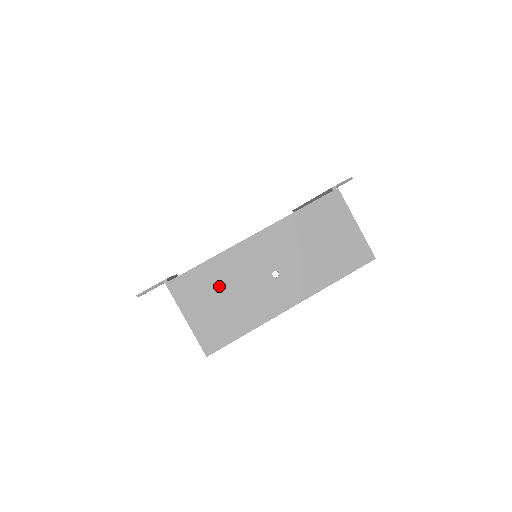
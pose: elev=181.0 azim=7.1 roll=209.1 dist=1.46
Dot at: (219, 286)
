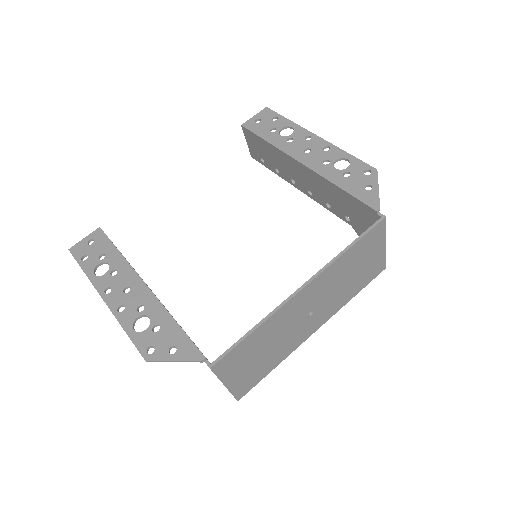
Dot at: (261, 346)
